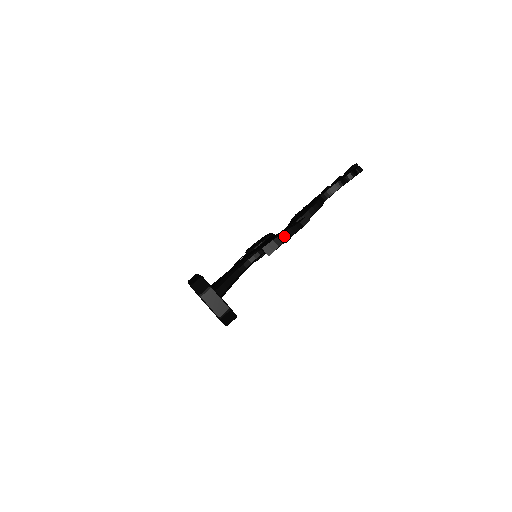
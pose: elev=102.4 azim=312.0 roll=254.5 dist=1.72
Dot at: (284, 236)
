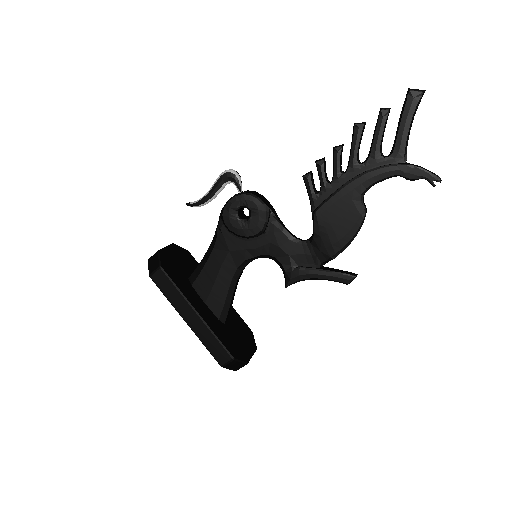
Dot at: (316, 278)
